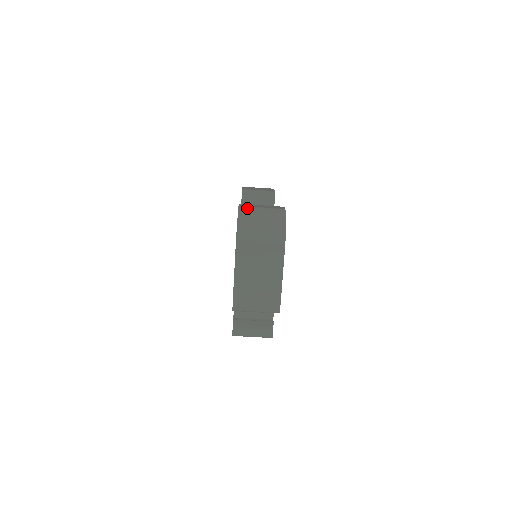
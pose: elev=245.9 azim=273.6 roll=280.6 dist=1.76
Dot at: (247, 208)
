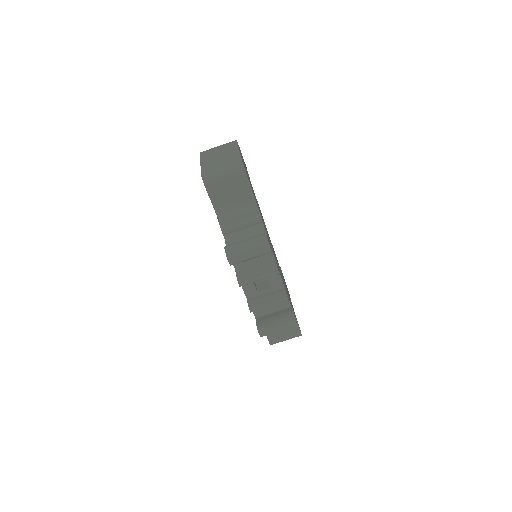
Dot at: occluded
